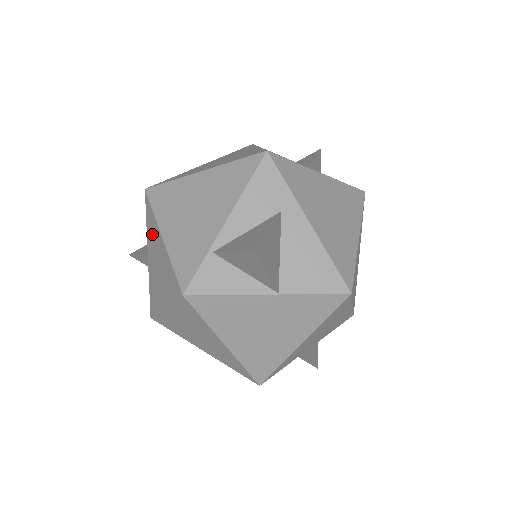
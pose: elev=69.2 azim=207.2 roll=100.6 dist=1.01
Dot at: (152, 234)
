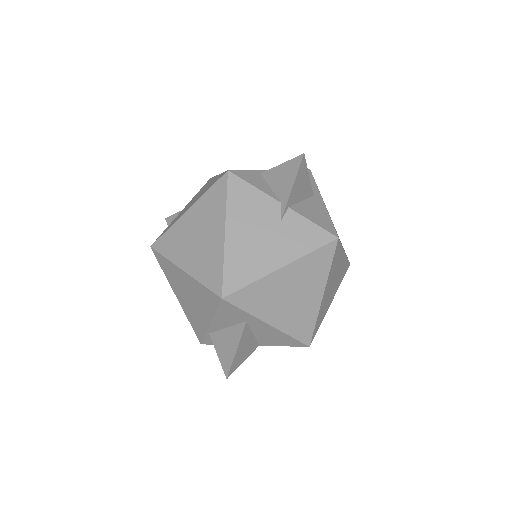
Dot at: occluded
